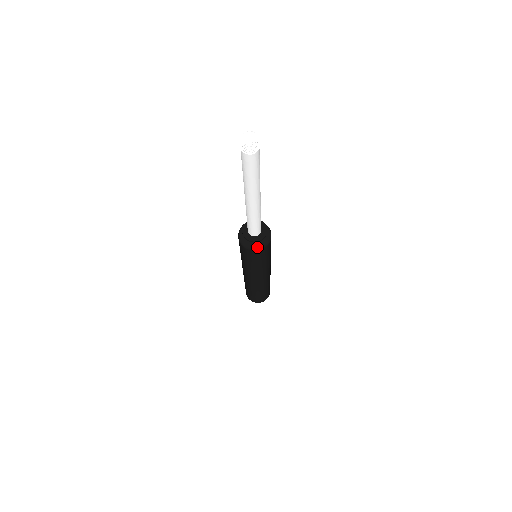
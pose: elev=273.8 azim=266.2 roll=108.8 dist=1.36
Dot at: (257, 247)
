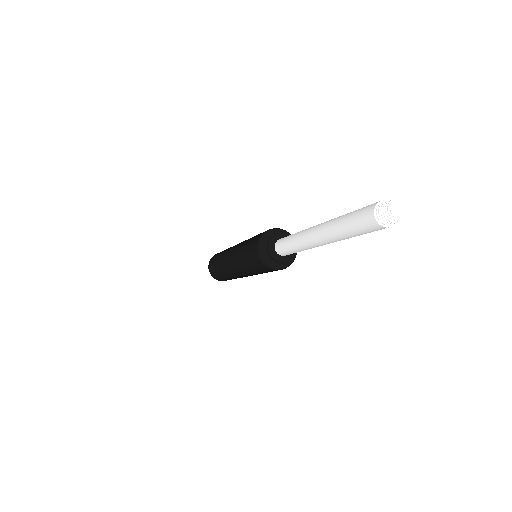
Dot at: (268, 262)
